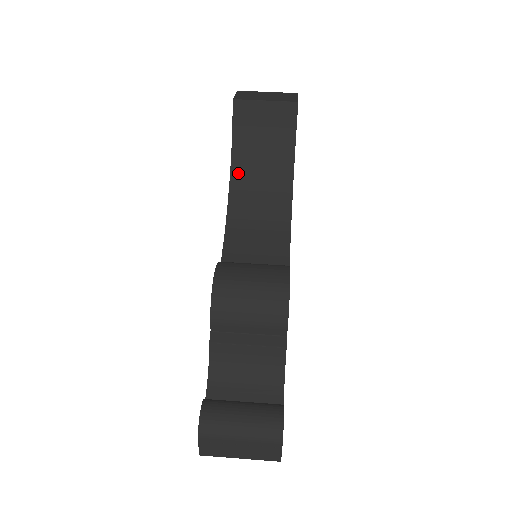
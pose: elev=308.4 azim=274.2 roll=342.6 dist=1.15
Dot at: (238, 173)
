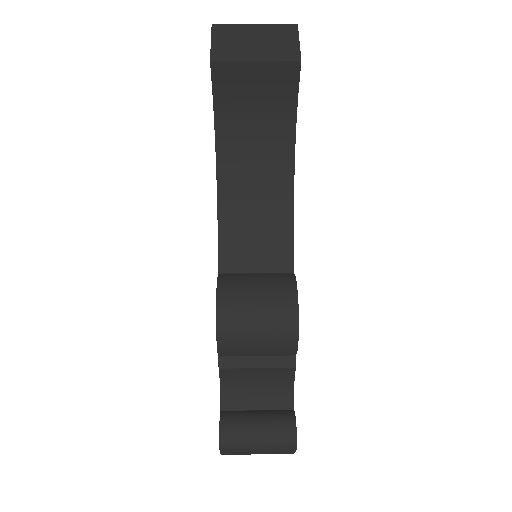
Dot at: (226, 153)
